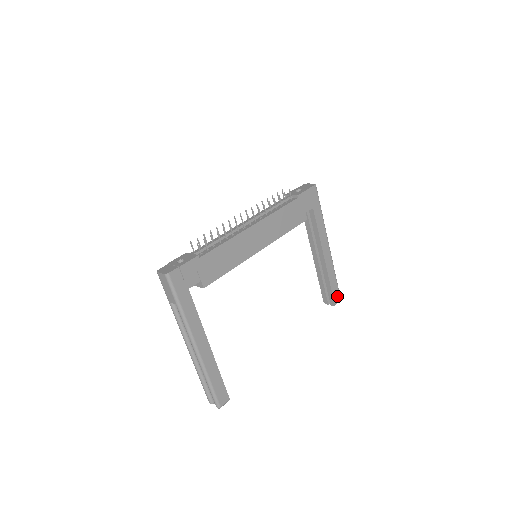
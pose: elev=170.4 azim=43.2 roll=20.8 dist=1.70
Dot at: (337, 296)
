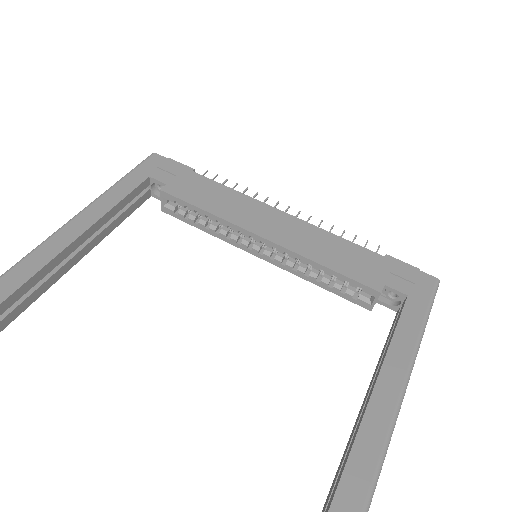
Dot at: (350, 511)
